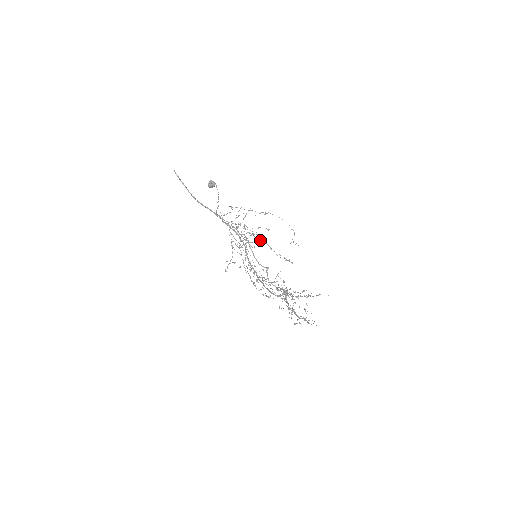
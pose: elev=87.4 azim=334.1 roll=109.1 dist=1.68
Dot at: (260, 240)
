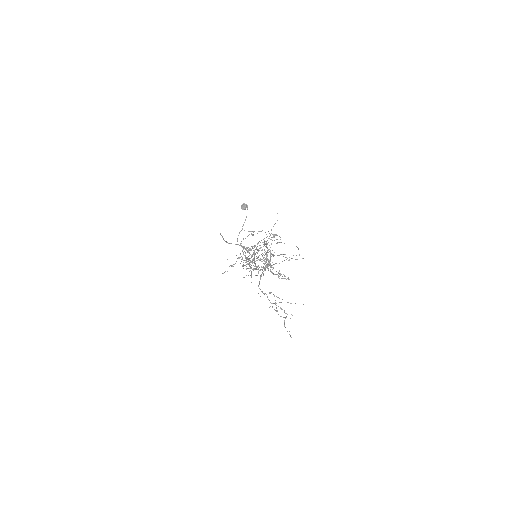
Dot at: (266, 252)
